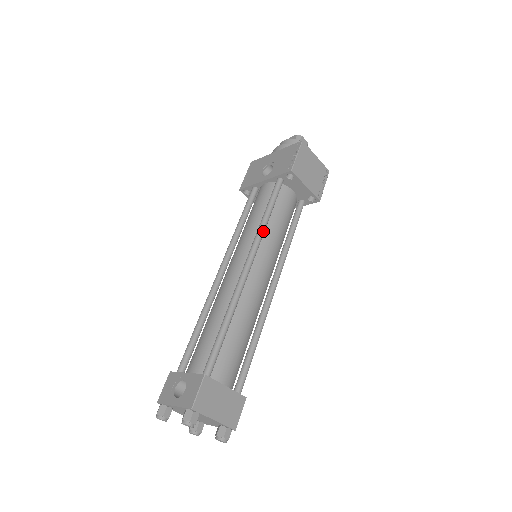
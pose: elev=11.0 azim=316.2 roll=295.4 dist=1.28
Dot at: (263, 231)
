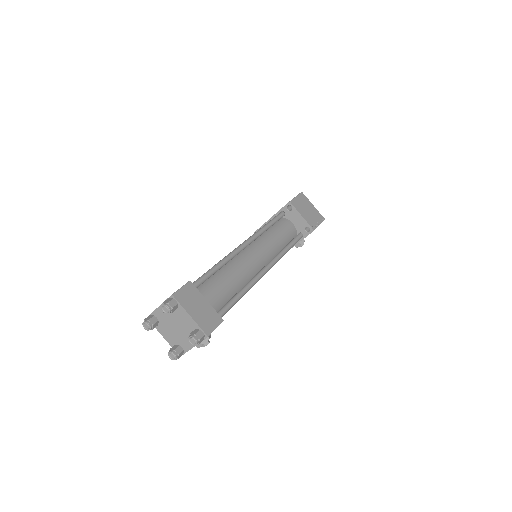
Dot at: (262, 231)
